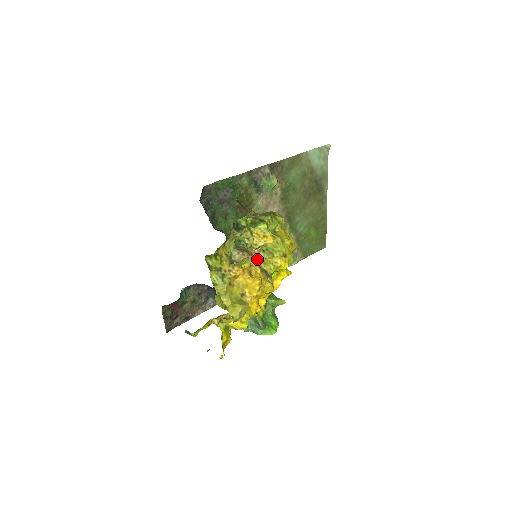
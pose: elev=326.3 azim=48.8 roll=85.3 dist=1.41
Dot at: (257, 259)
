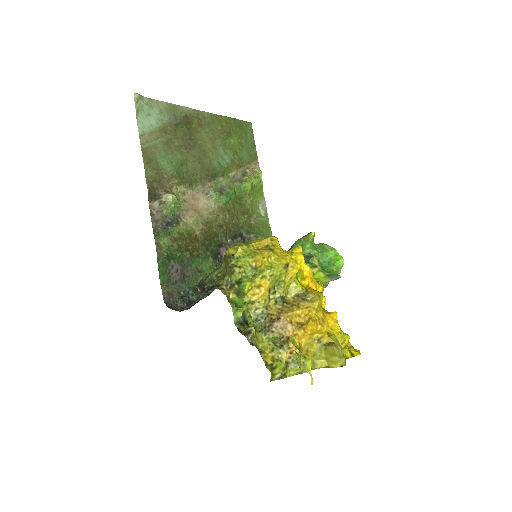
Dot at: (308, 361)
